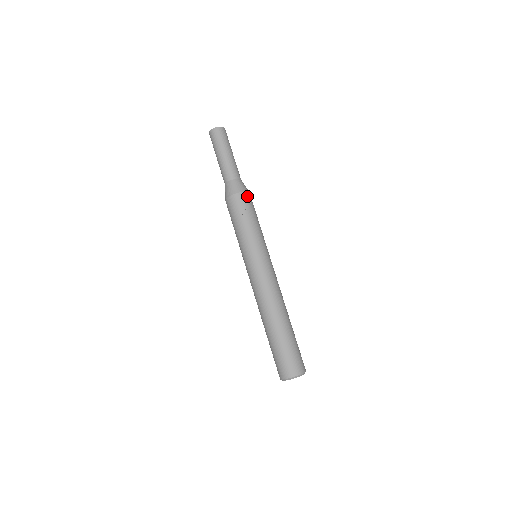
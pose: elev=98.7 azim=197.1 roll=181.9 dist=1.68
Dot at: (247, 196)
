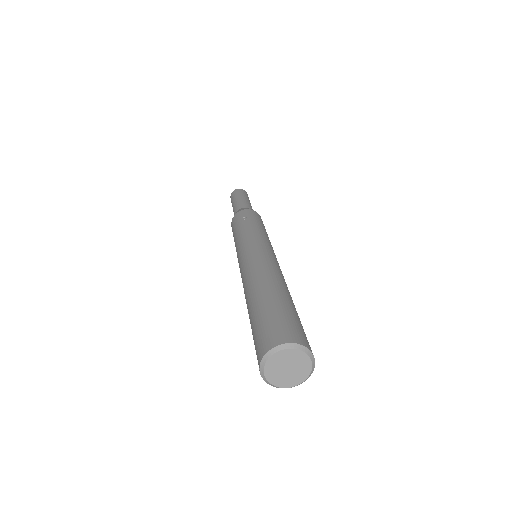
Dot at: (254, 212)
